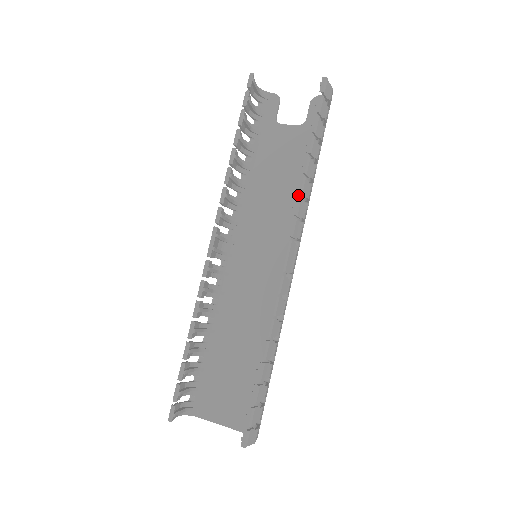
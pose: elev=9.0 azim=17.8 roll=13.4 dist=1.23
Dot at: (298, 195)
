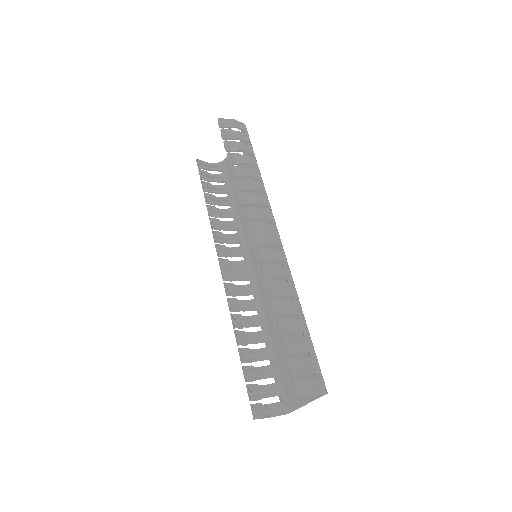
Dot at: occluded
